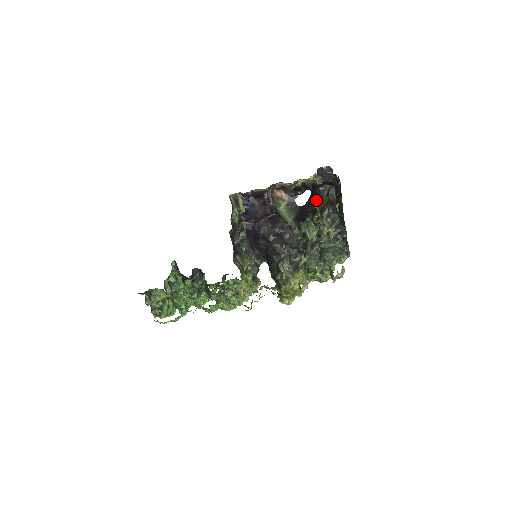
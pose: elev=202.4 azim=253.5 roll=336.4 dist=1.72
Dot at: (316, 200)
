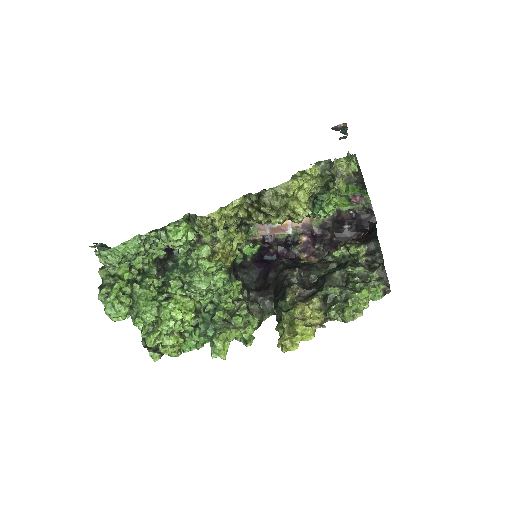
Dot at: occluded
